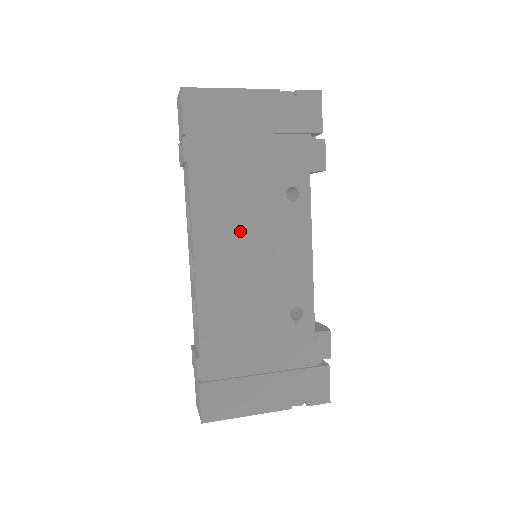
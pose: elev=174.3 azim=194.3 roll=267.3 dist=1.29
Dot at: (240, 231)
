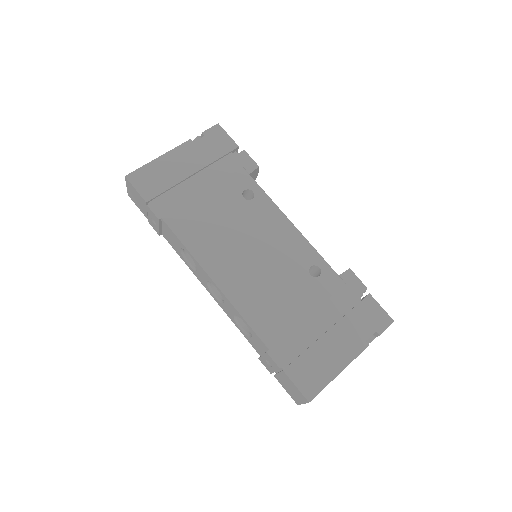
Dot at: (230, 240)
